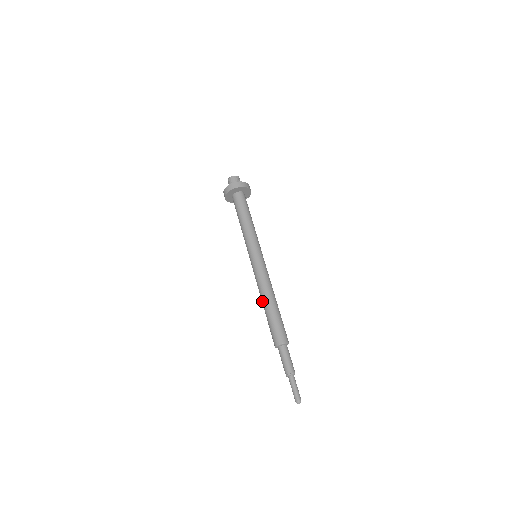
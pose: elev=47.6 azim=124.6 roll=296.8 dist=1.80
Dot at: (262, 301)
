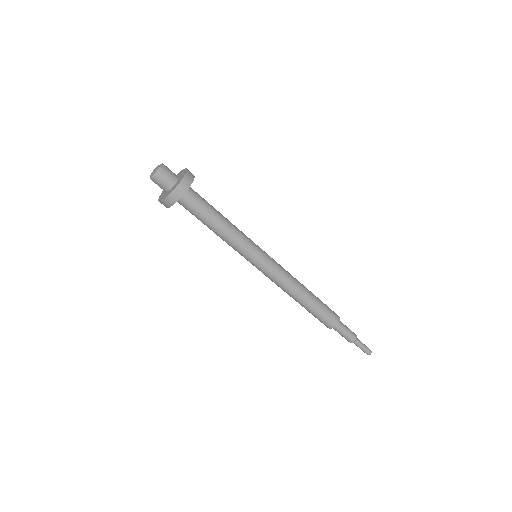
Dot at: (294, 299)
